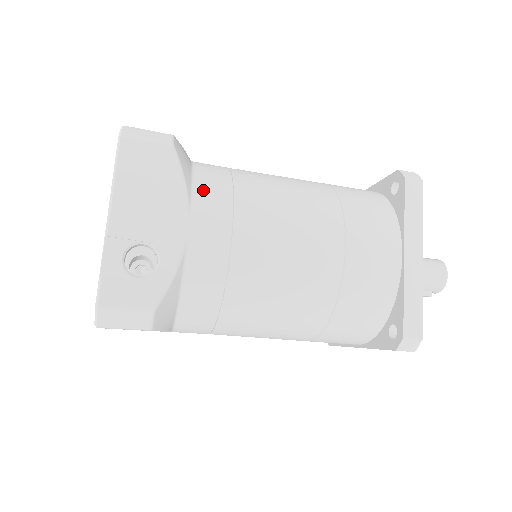
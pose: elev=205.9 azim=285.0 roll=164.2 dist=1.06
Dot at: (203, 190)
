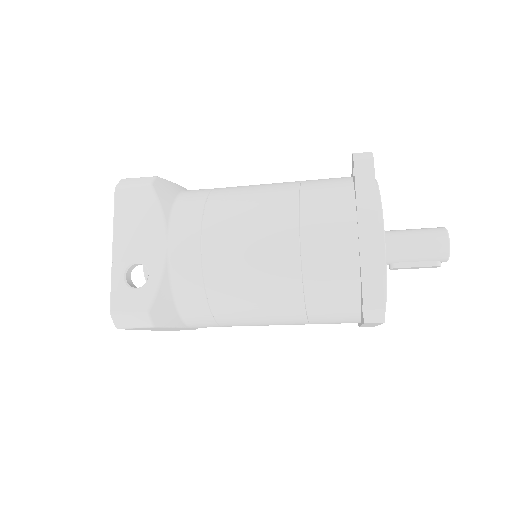
Dot at: (179, 214)
